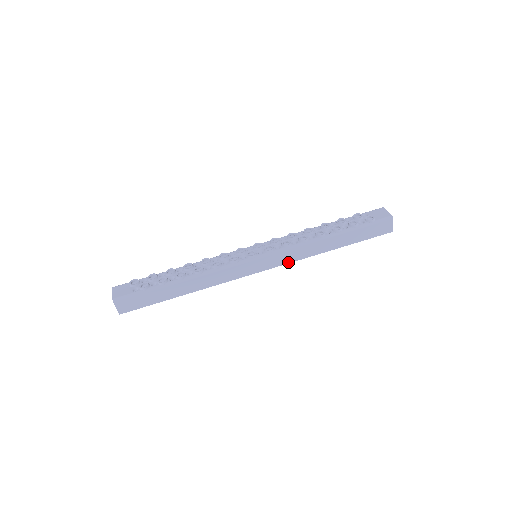
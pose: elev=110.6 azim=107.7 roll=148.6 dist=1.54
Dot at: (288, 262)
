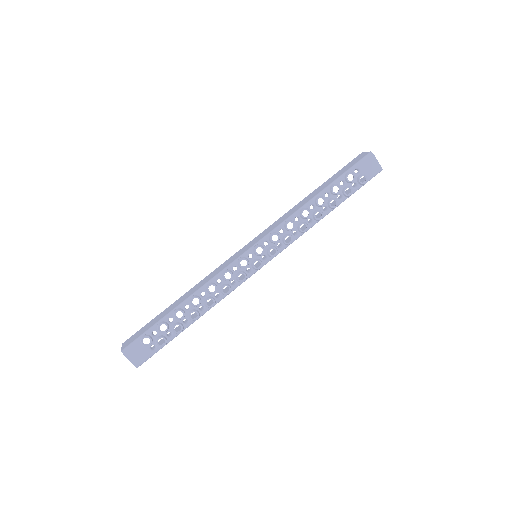
Dot at: occluded
